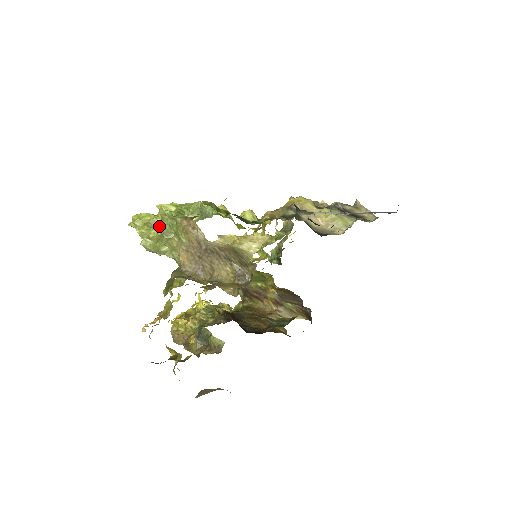
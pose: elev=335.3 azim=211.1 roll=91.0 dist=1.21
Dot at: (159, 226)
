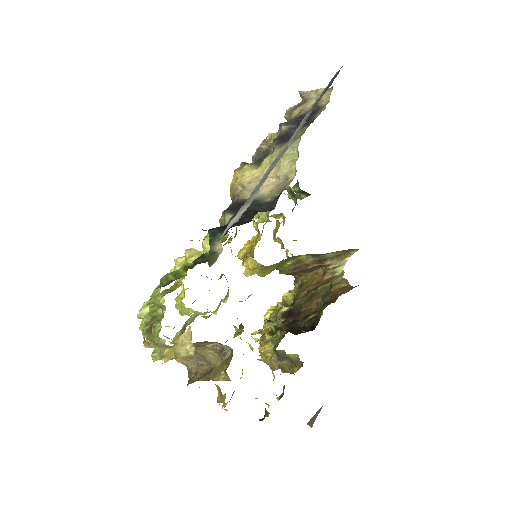
Dot at: occluded
